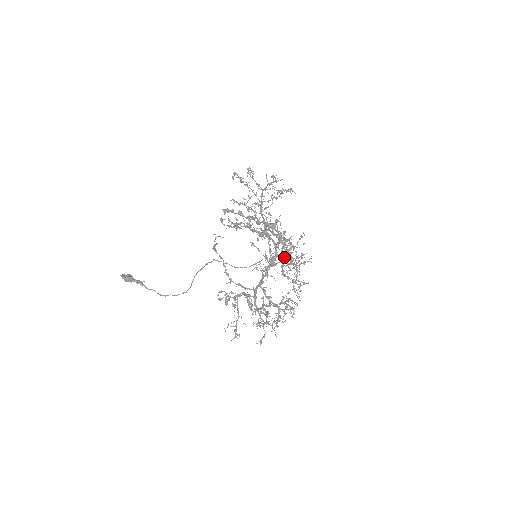
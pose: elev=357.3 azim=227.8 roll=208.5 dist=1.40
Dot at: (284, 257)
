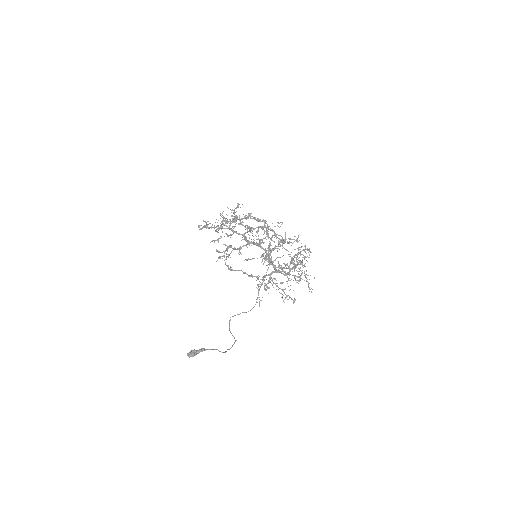
Dot at: (271, 249)
